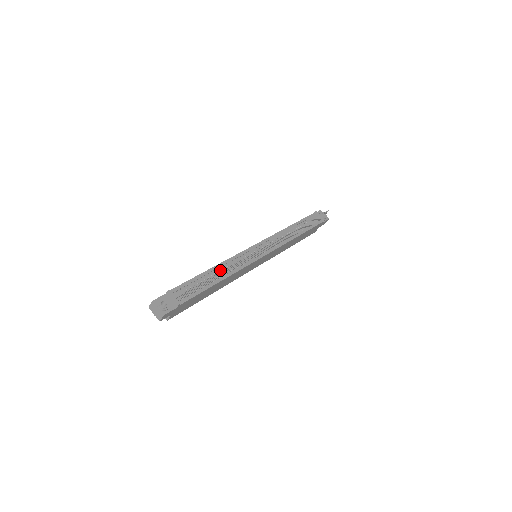
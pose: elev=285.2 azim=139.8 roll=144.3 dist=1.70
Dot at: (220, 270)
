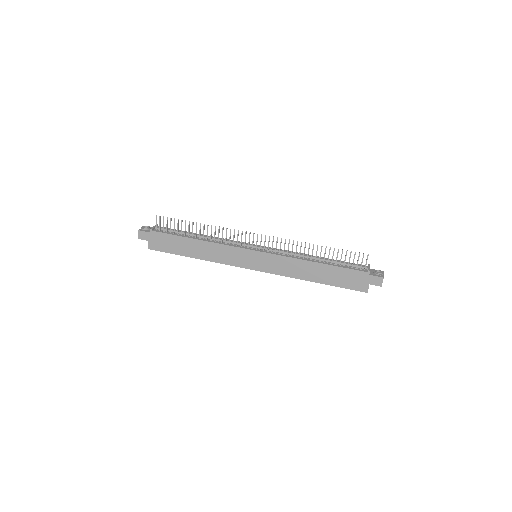
Dot at: (193, 222)
